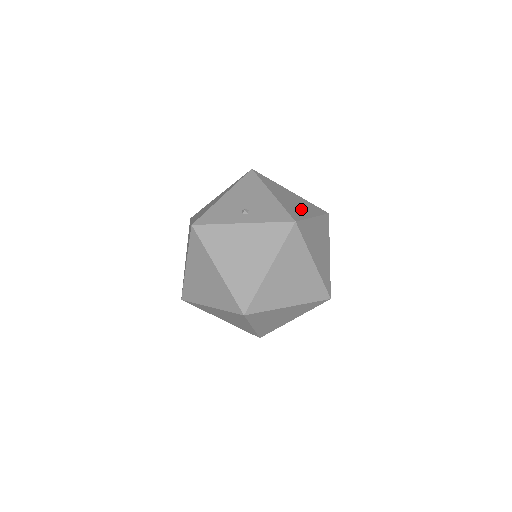
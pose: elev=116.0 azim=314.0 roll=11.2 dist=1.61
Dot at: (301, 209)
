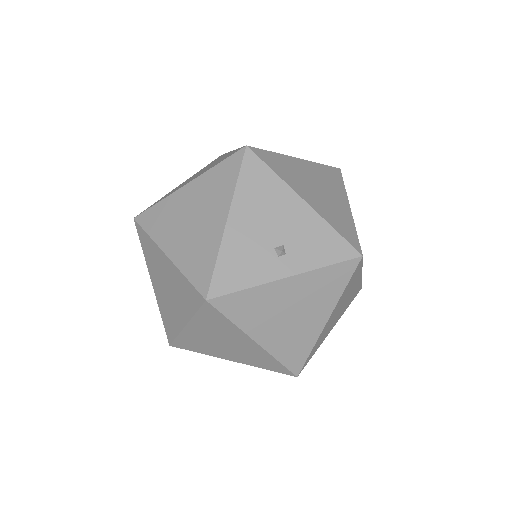
Dot at: (336, 203)
